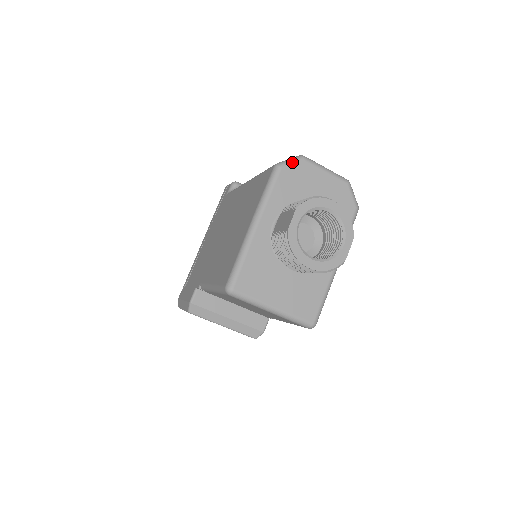
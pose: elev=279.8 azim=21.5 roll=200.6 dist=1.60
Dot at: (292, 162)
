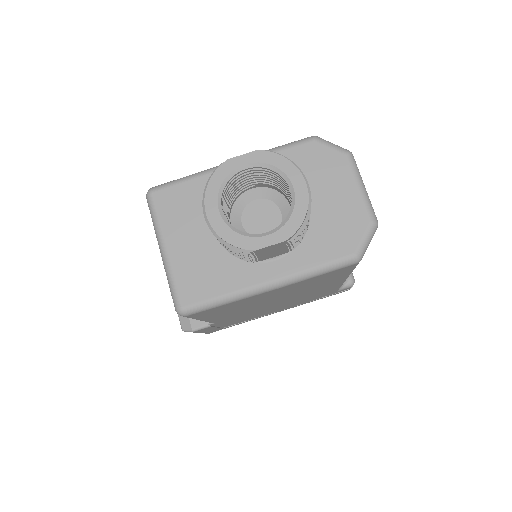
Dot at: (331, 145)
